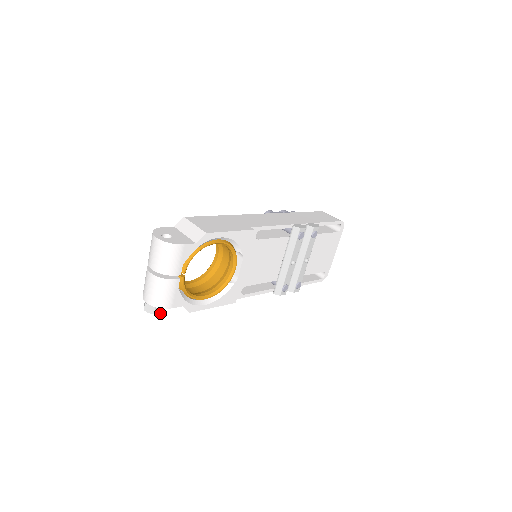
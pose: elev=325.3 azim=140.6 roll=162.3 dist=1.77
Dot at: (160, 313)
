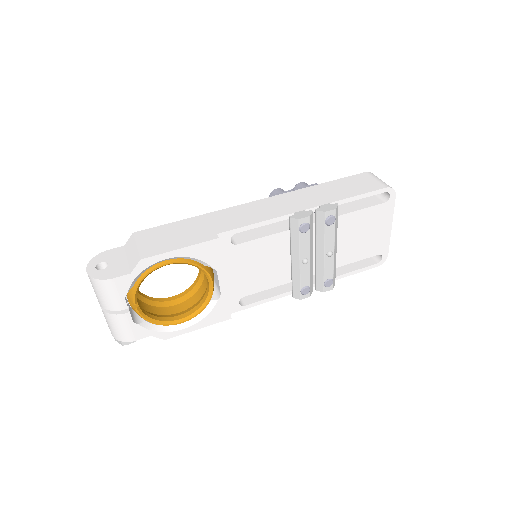
Dot at: occluded
